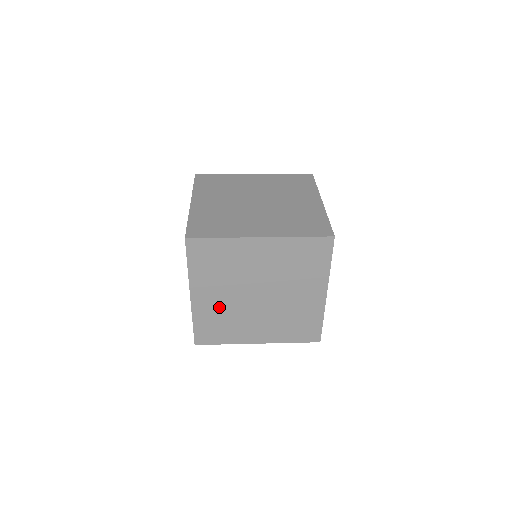
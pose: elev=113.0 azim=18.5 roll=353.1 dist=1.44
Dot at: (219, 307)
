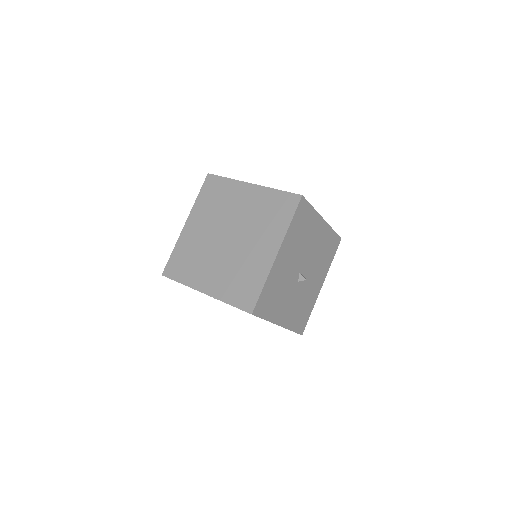
Dot at: (197, 241)
